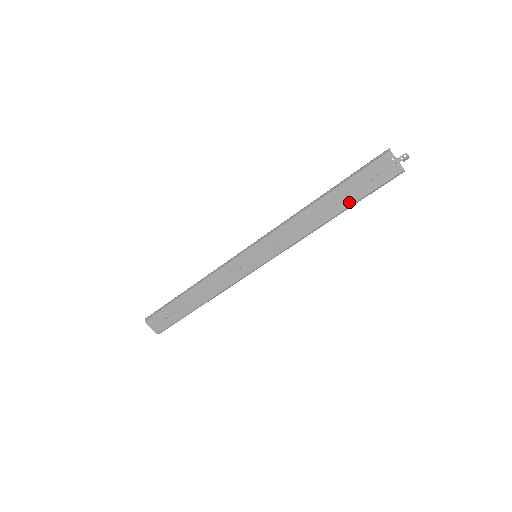
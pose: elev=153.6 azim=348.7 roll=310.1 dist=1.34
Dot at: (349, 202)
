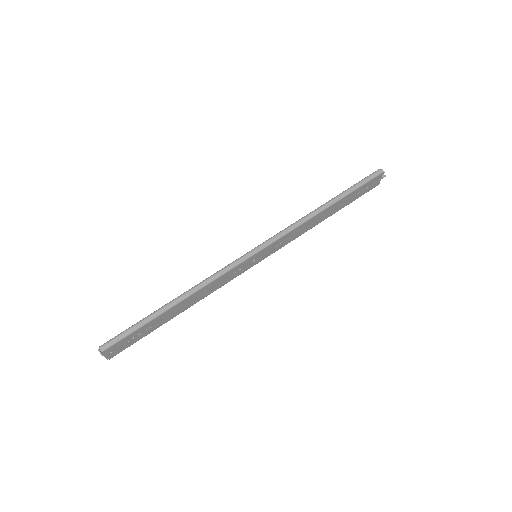
Dot at: (342, 207)
